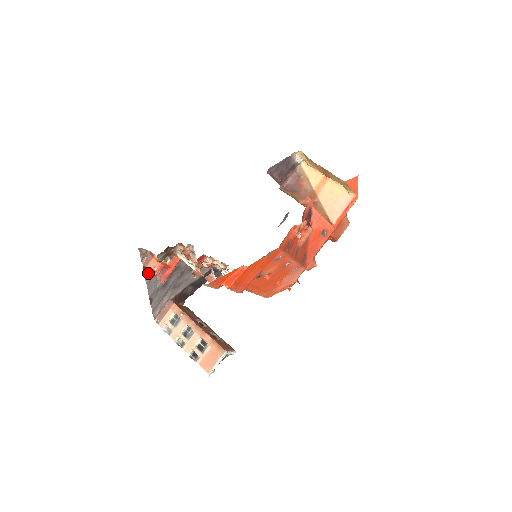
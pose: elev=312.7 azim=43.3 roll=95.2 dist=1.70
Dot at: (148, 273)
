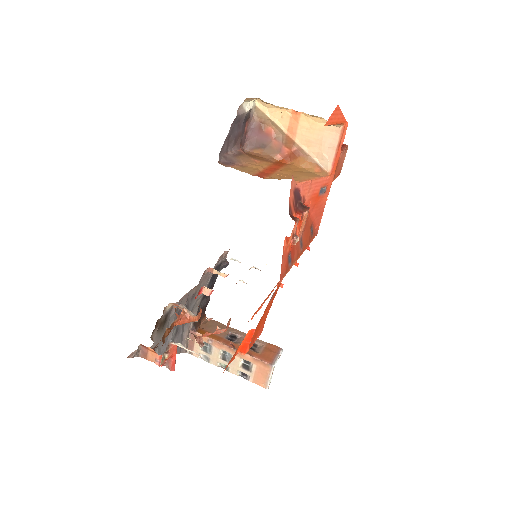
Dot at: occluded
